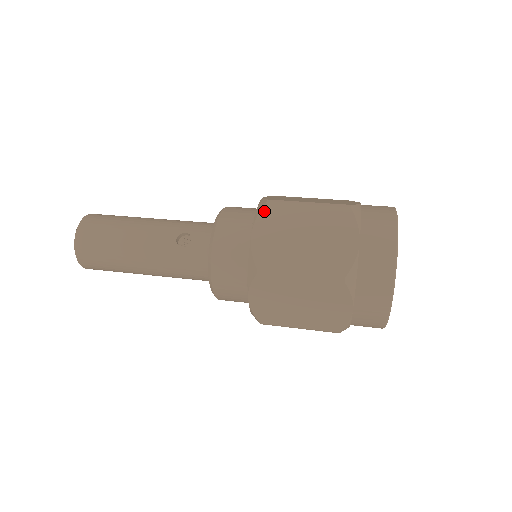
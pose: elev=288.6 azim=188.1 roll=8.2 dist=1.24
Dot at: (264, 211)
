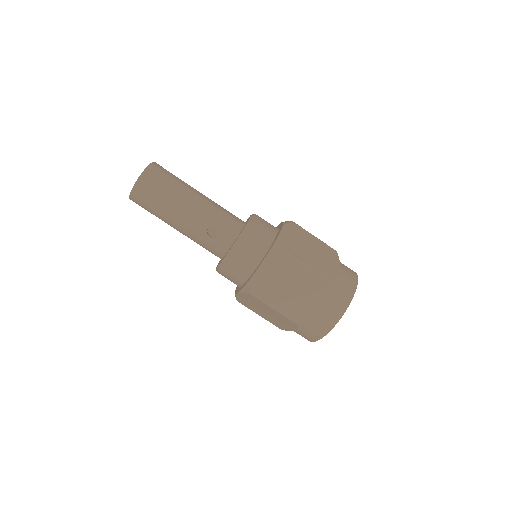
Dot at: (275, 256)
